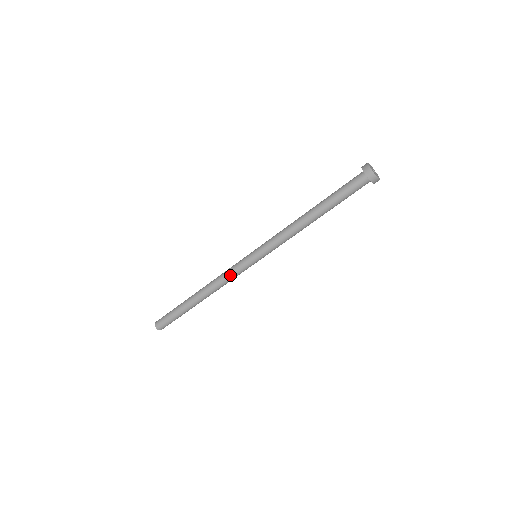
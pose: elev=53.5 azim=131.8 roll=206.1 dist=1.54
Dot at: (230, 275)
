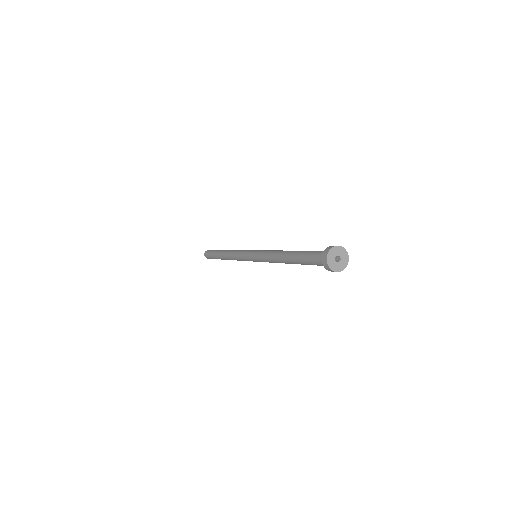
Dot at: occluded
